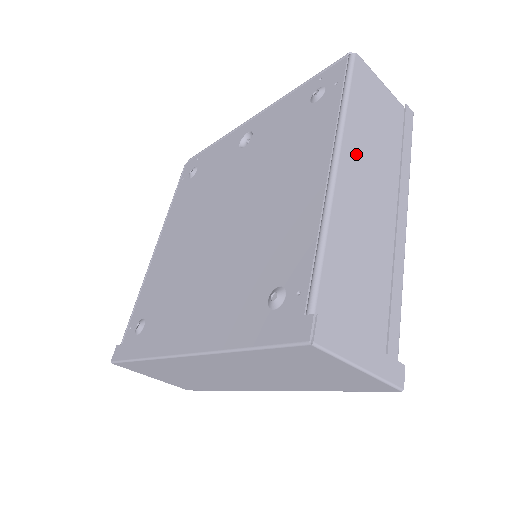
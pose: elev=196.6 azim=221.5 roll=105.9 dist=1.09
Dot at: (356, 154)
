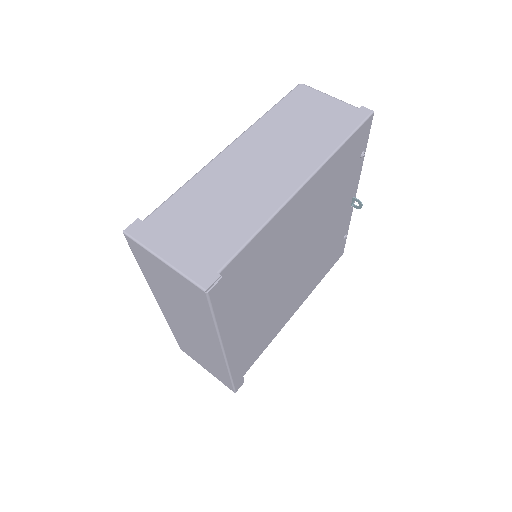
Dot at: (257, 141)
